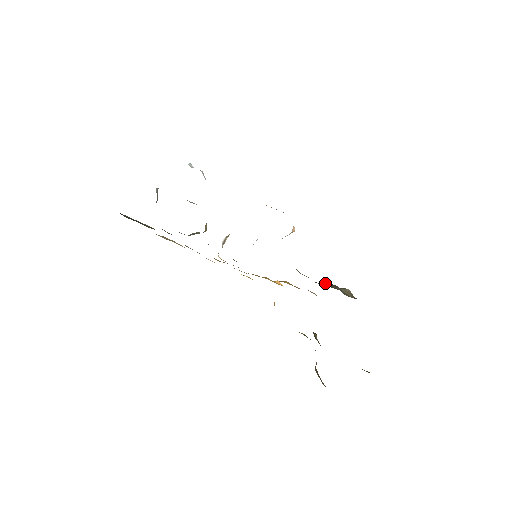
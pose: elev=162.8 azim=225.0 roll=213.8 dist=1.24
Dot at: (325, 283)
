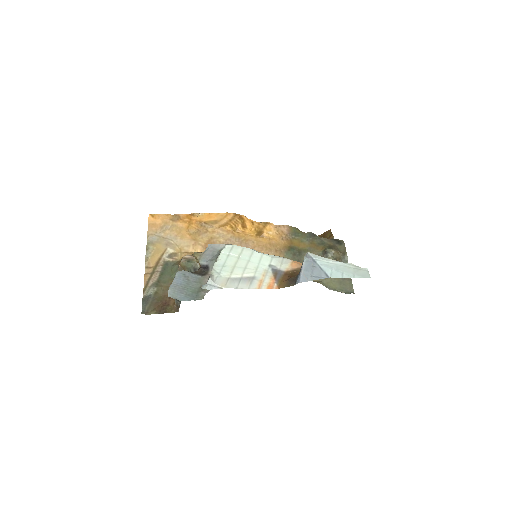
Dot at: occluded
